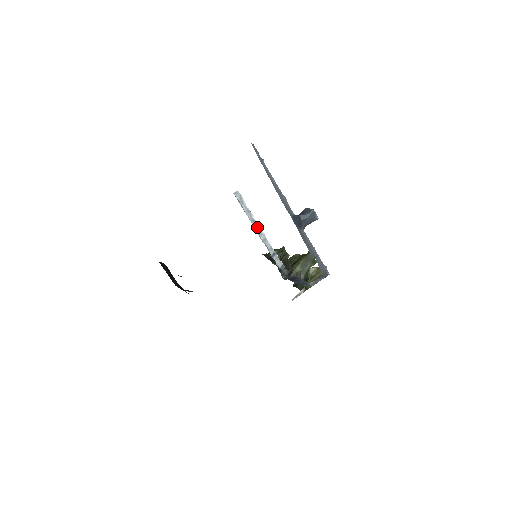
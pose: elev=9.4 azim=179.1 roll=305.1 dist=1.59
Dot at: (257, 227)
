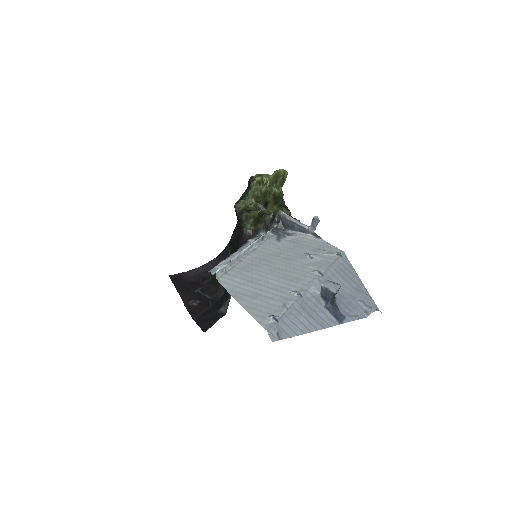
Dot at: (243, 253)
